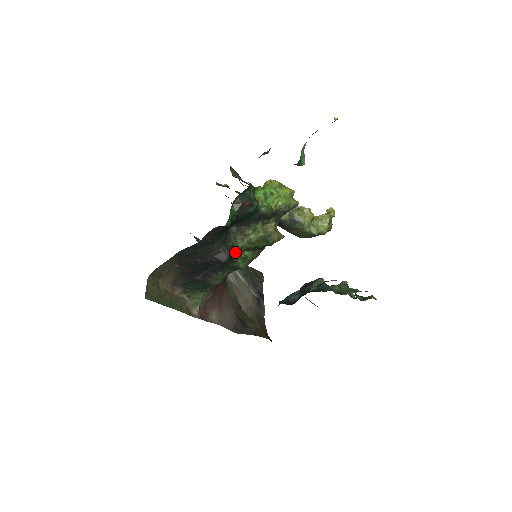
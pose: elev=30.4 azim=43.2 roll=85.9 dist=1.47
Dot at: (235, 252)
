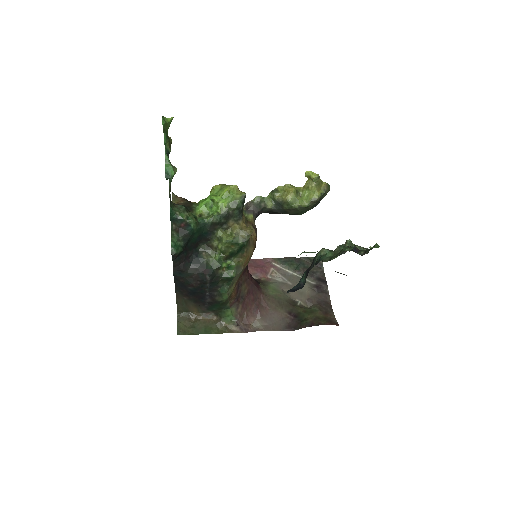
Dot at: (214, 267)
